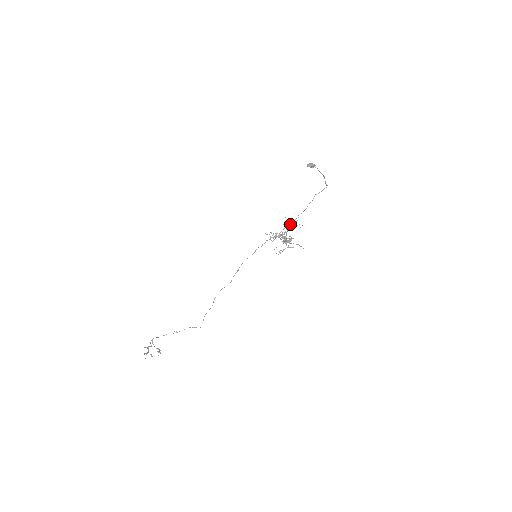
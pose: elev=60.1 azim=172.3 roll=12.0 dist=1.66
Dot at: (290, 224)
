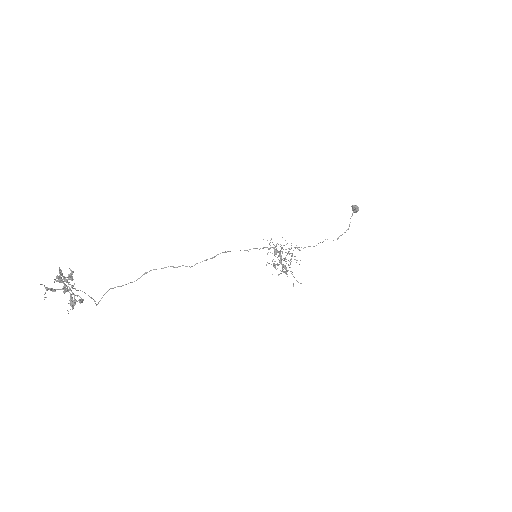
Dot at: occluded
